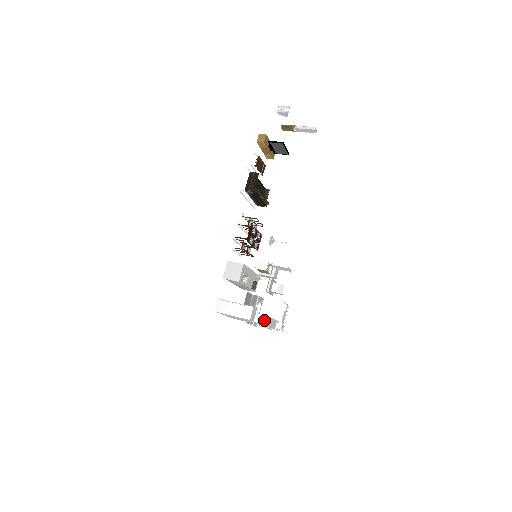
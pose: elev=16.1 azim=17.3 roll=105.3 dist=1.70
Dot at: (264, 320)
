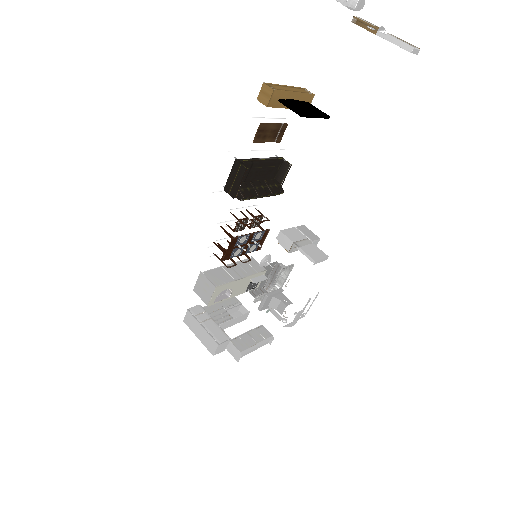
Dot at: (236, 355)
